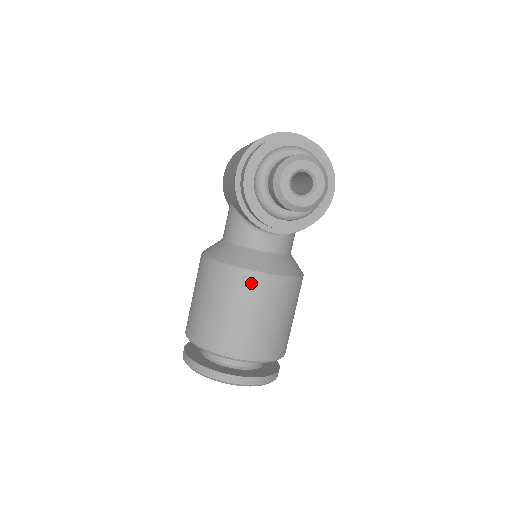
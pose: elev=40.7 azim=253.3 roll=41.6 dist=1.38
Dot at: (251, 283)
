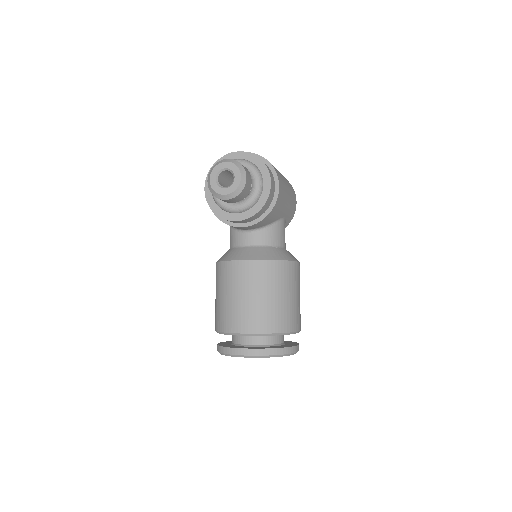
Dot at: (236, 270)
